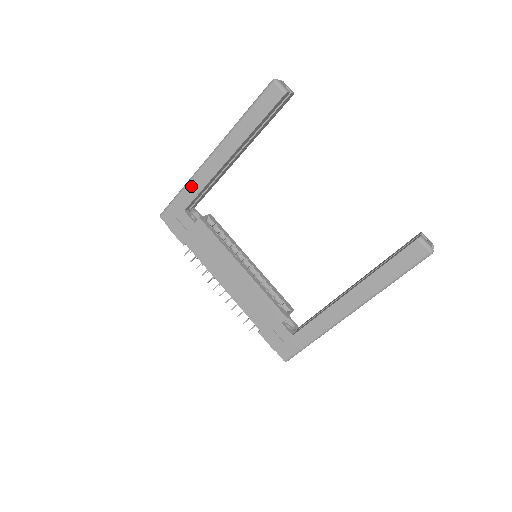
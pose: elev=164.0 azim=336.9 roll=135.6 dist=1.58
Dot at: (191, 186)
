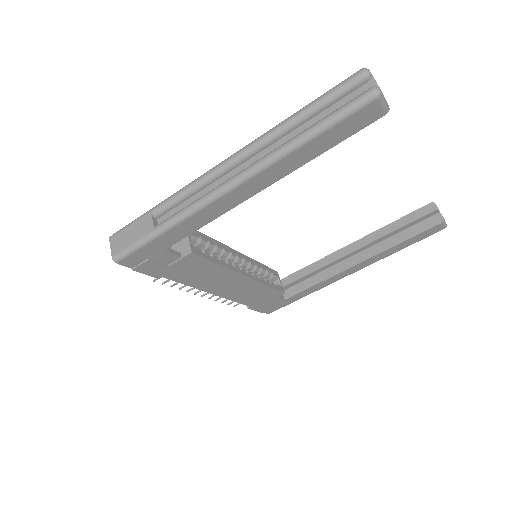
Dot at: (182, 226)
